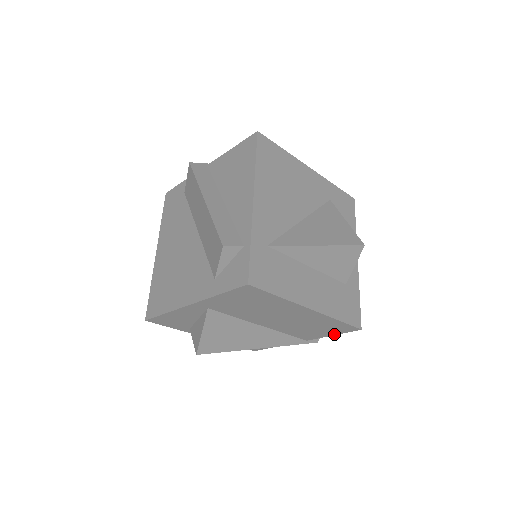
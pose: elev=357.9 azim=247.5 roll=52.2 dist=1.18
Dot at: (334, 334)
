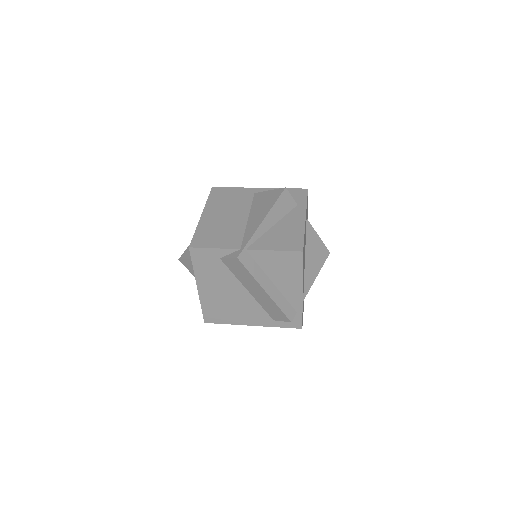
Dot at: occluded
